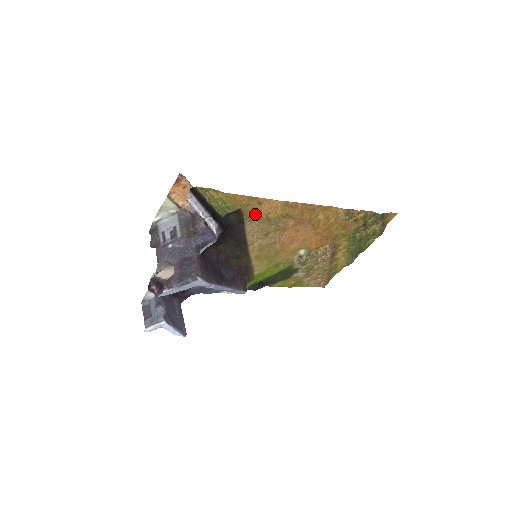
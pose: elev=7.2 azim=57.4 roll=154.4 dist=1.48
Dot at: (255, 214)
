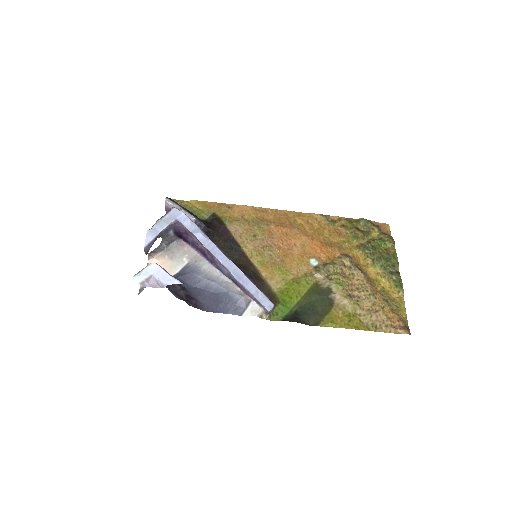
Dot at: (231, 217)
